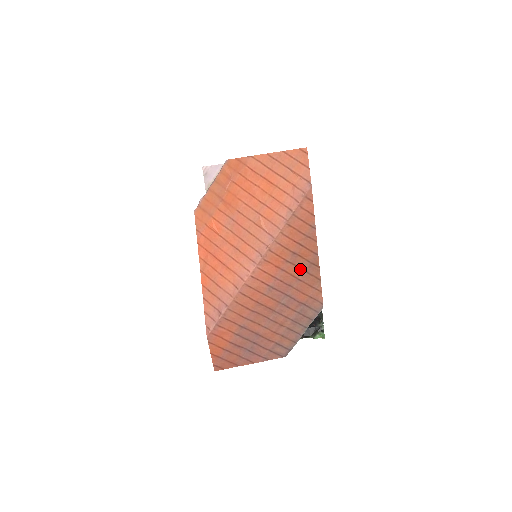
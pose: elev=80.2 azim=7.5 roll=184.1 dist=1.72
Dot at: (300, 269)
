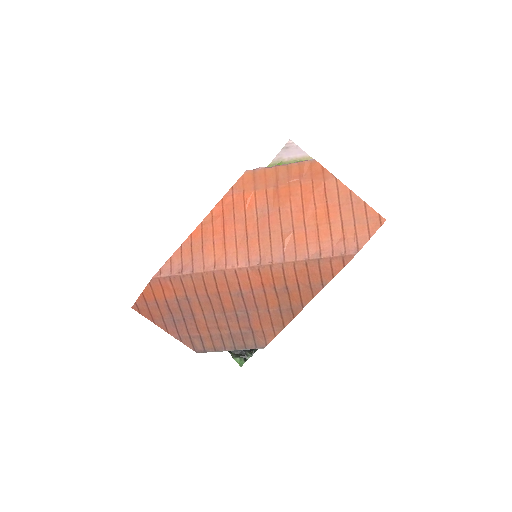
Dot at: (278, 304)
